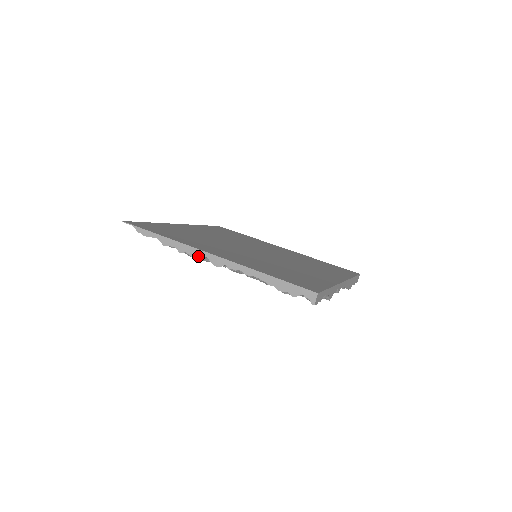
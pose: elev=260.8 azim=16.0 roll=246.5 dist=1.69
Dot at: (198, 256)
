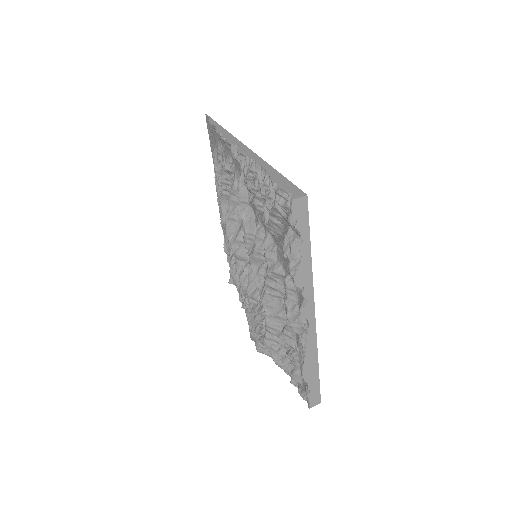
Dot at: (233, 143)
